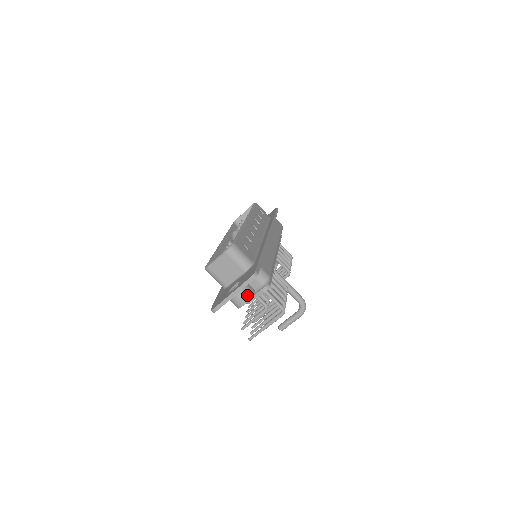
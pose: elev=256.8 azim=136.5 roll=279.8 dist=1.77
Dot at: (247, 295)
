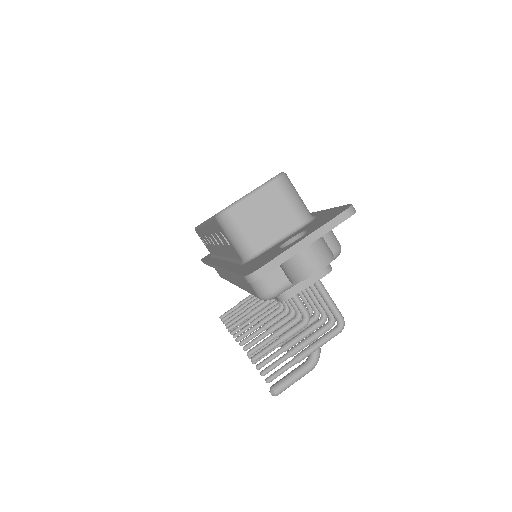
Dot at: (327, 252)
